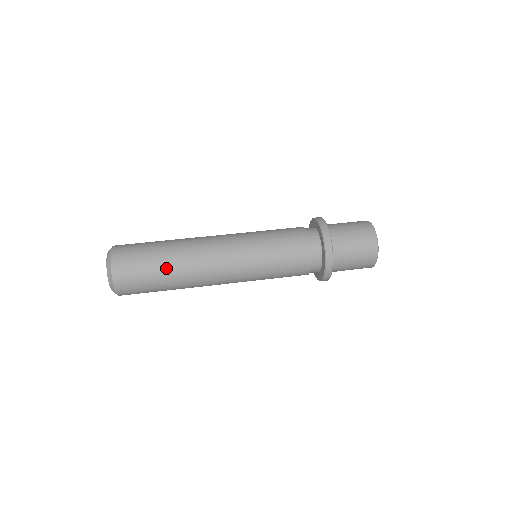
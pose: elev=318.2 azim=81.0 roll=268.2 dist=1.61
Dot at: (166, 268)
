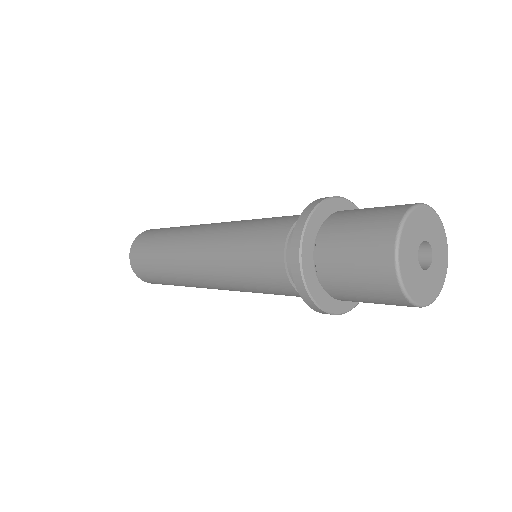
Dot at: (159, 262)
